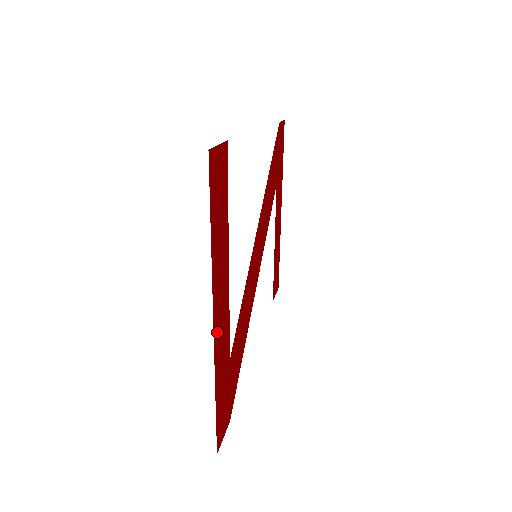
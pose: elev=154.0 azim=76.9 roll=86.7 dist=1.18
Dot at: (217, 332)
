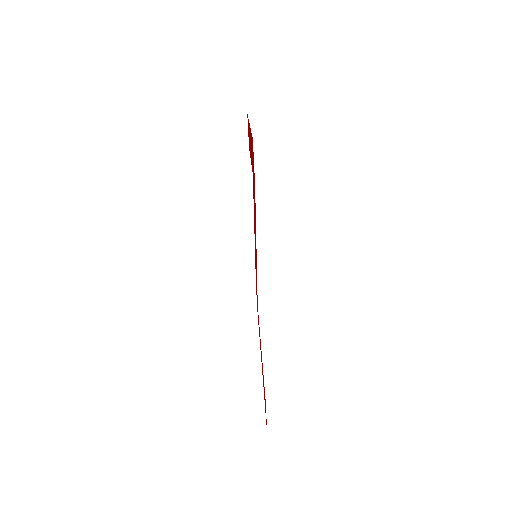
Dot at: occluded
